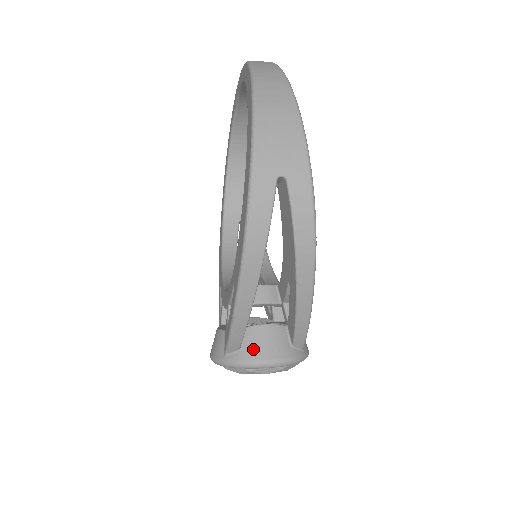
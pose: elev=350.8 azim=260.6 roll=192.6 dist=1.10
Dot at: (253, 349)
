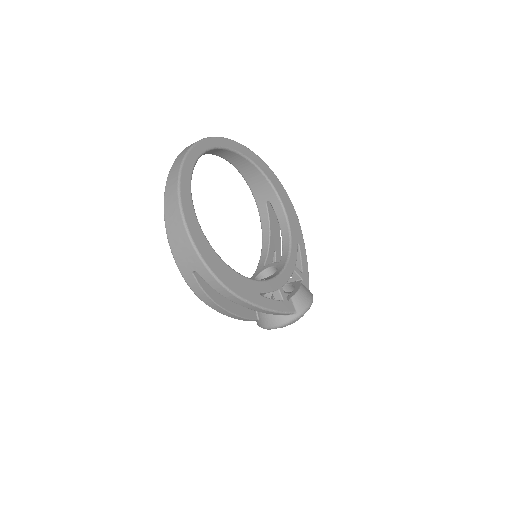
Dot at: (263, 321)
